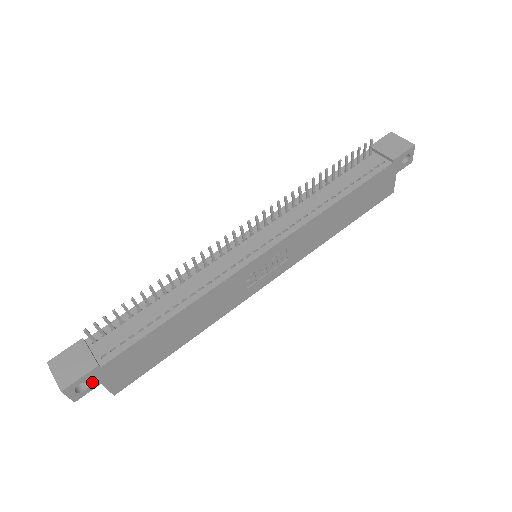
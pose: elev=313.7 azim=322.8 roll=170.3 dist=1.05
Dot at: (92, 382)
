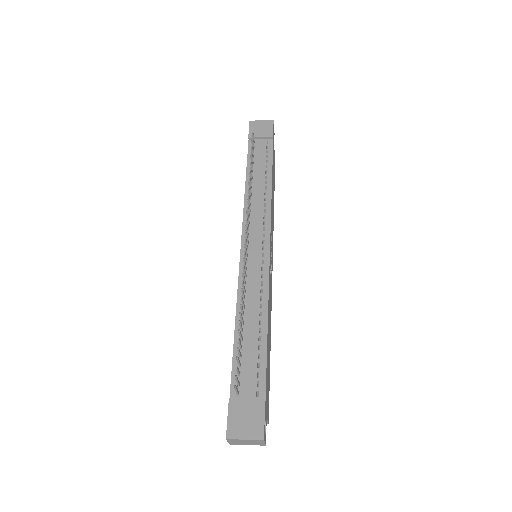
Dot at: (265, 419)
